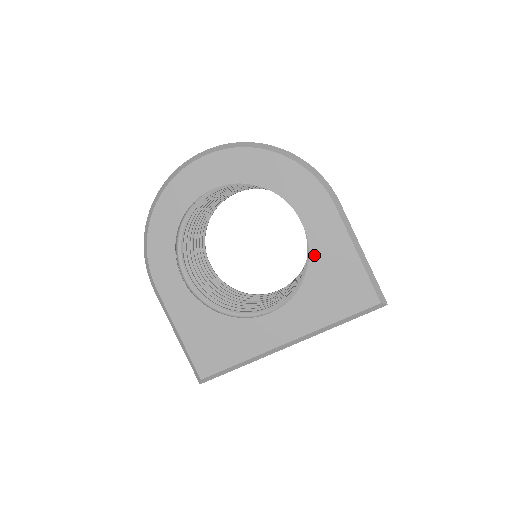
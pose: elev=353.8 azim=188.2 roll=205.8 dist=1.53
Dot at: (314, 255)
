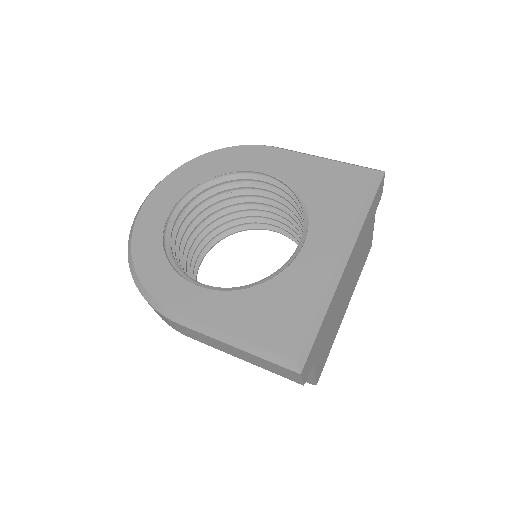
Dot at: (294, 183)
